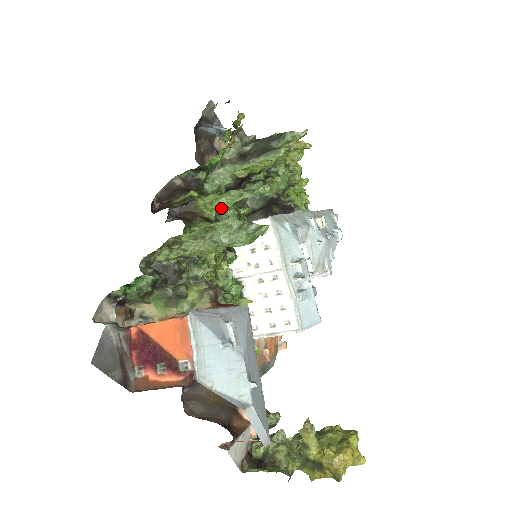
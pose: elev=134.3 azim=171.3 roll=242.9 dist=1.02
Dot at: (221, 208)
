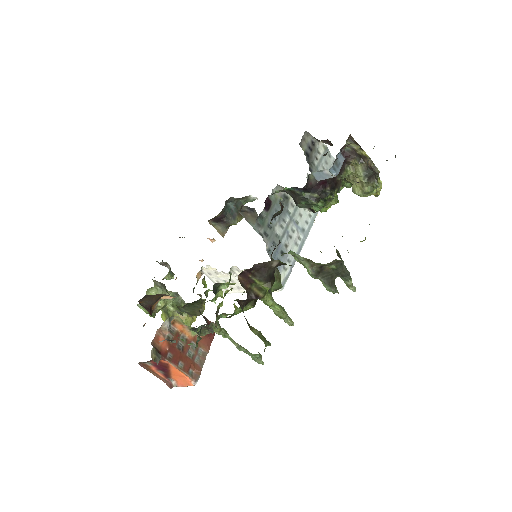
Dot at: occluded
